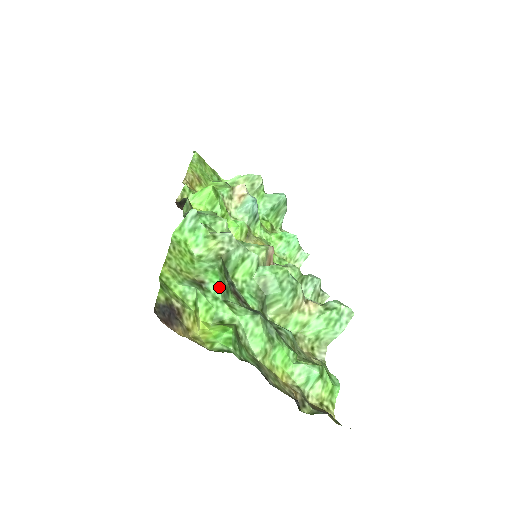
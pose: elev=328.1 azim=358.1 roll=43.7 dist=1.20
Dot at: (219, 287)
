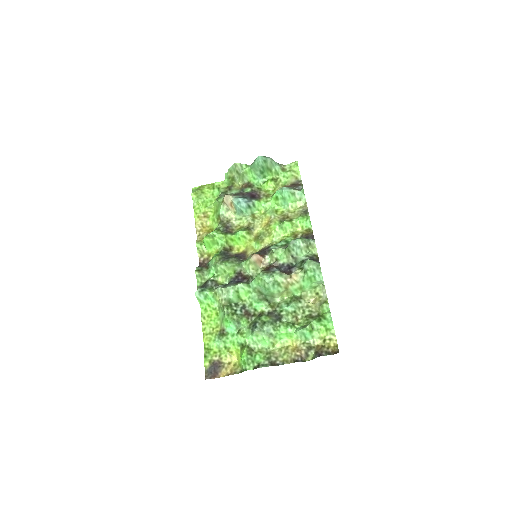
Dot at: (231, 327)
